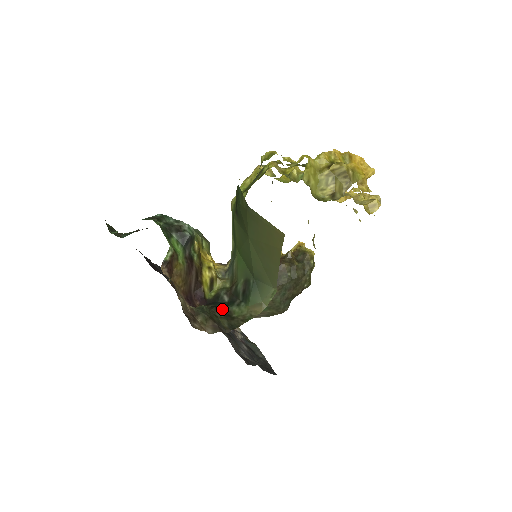
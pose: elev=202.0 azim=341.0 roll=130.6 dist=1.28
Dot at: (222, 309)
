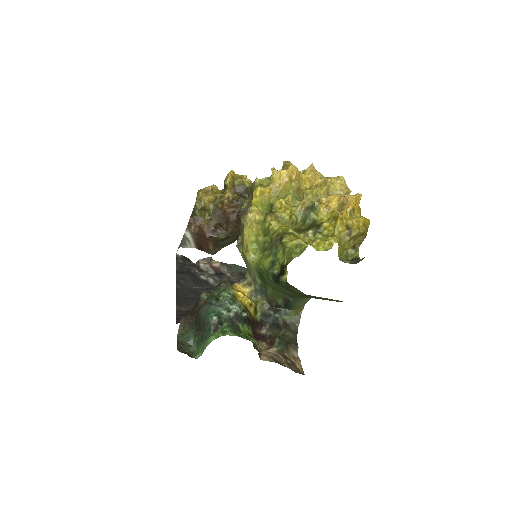
Dot at: (279, 325)
